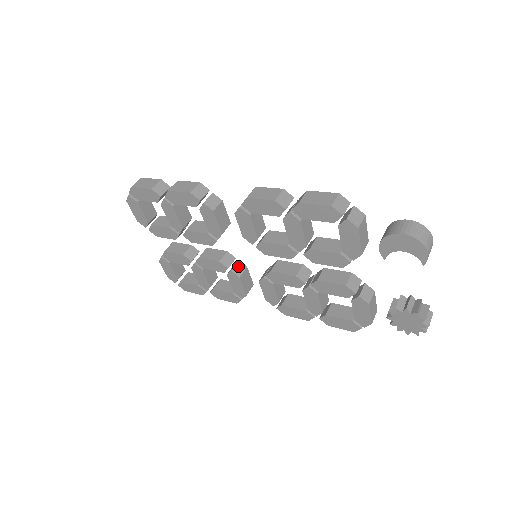
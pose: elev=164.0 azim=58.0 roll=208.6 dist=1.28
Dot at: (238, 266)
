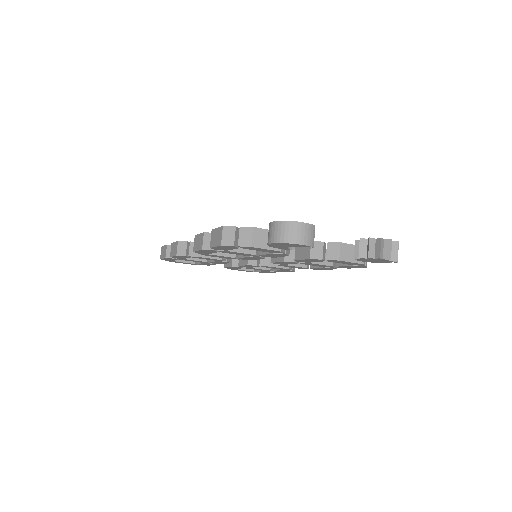
Dot at: occluded
